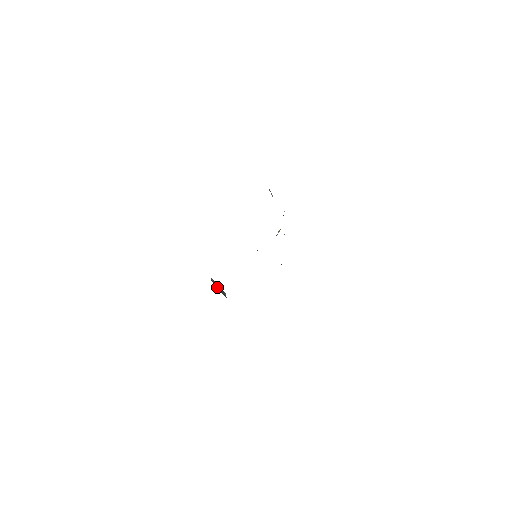
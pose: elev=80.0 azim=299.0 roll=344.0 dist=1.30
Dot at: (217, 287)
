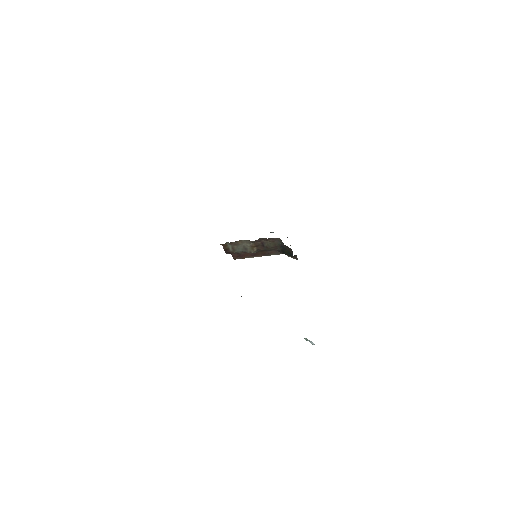
Dot at: occluded
